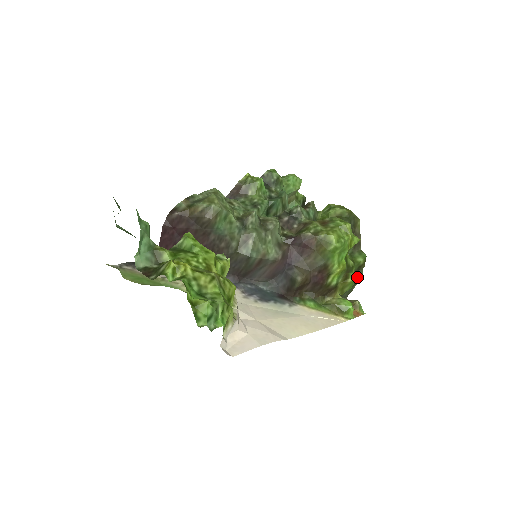
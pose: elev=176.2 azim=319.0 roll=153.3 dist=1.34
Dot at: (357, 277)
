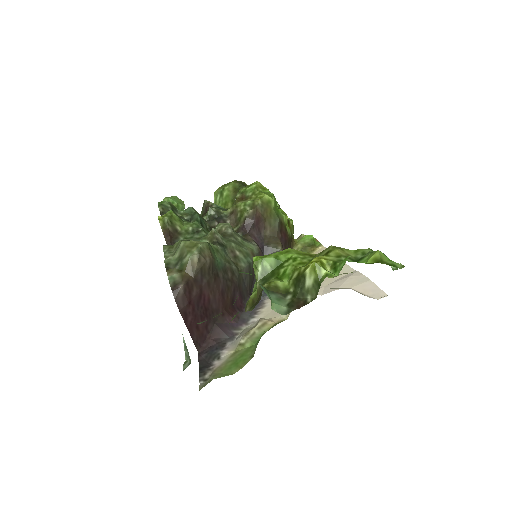
Dot at: occluded
